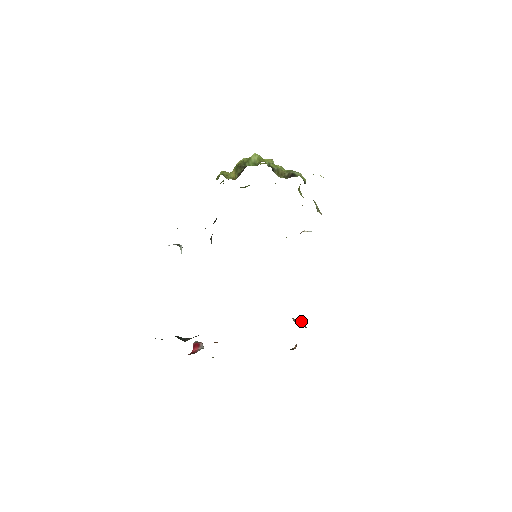
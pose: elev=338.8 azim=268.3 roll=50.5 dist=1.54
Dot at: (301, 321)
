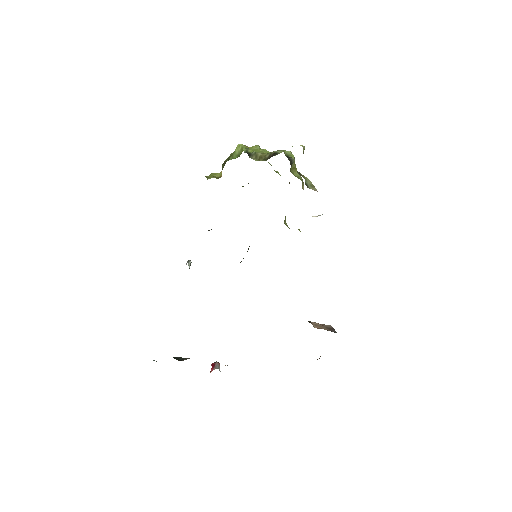
Dot at: (329, 325)
